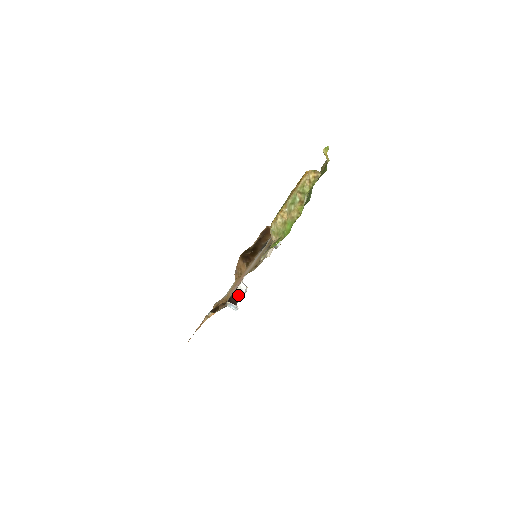
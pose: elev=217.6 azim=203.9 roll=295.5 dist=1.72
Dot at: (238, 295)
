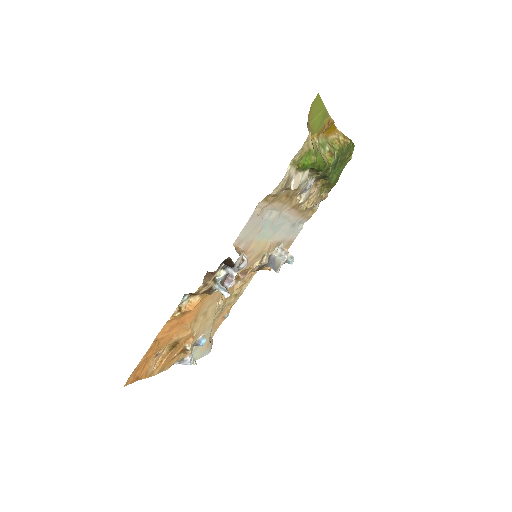
Dot at: (239, 249)
